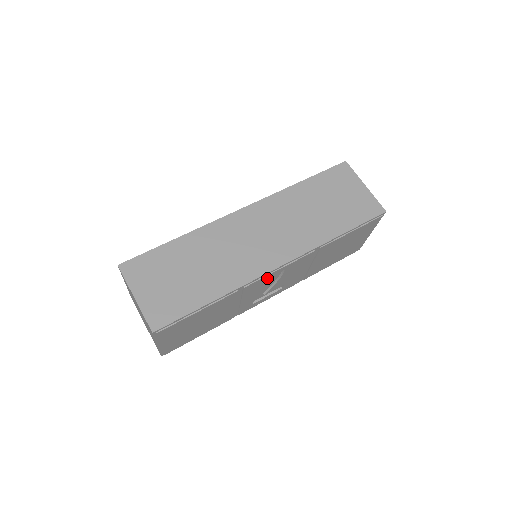
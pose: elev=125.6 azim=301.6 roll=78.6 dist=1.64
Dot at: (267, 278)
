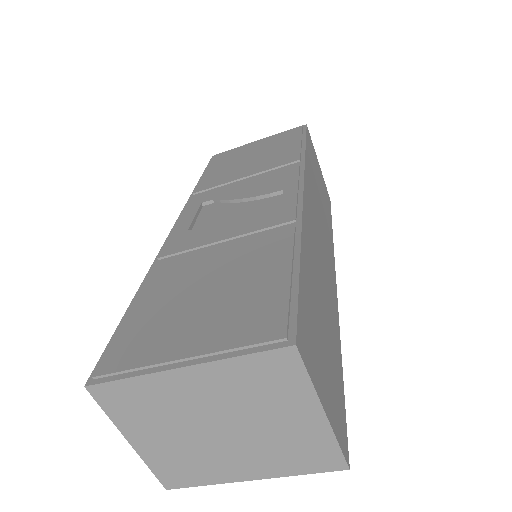
Dot at: occluded
